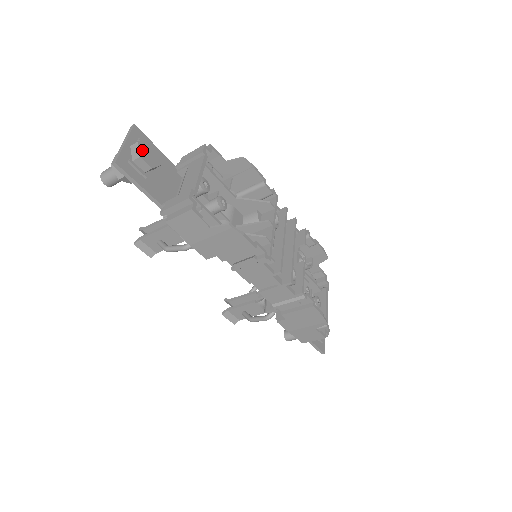
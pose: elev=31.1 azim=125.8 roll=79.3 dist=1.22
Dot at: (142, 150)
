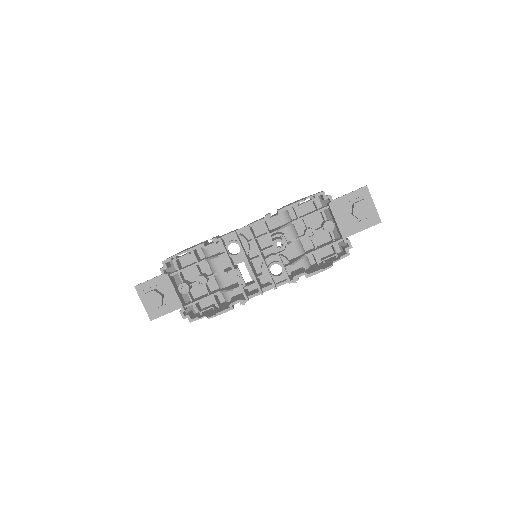
Dot at: (149, 305)
